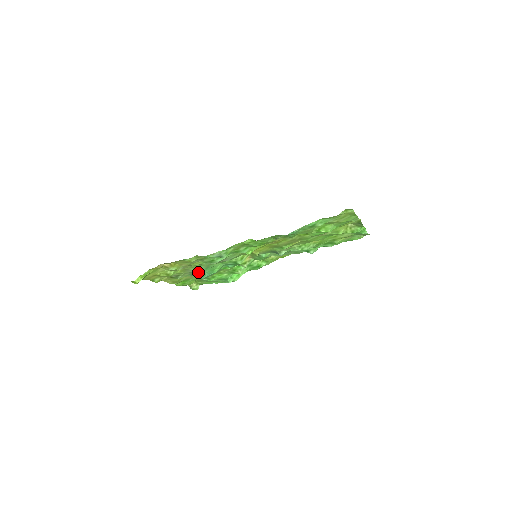
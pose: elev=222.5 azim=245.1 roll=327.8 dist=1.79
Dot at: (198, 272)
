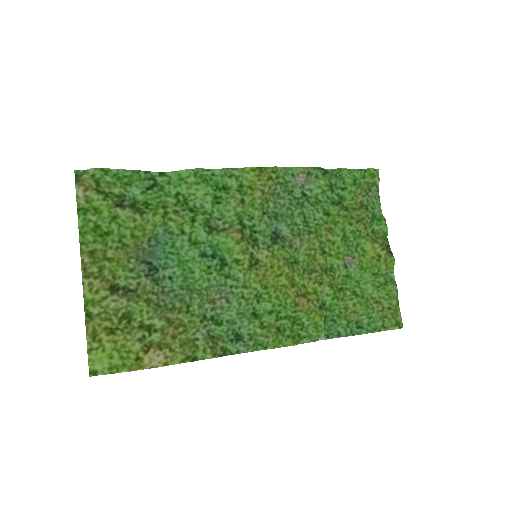
Dot at: (166, 283)
